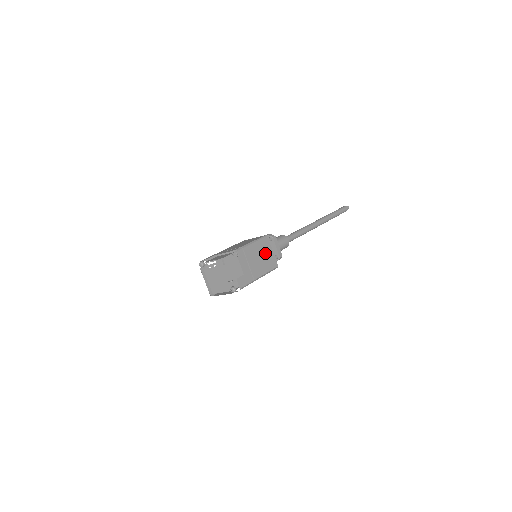
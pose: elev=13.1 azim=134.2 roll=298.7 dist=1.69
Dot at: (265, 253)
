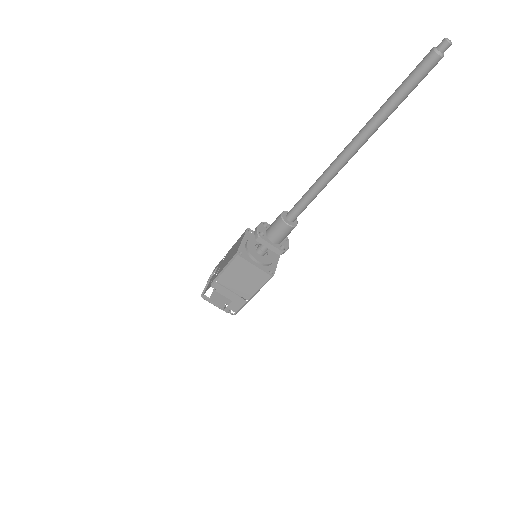
Dot at: (246, 272)
